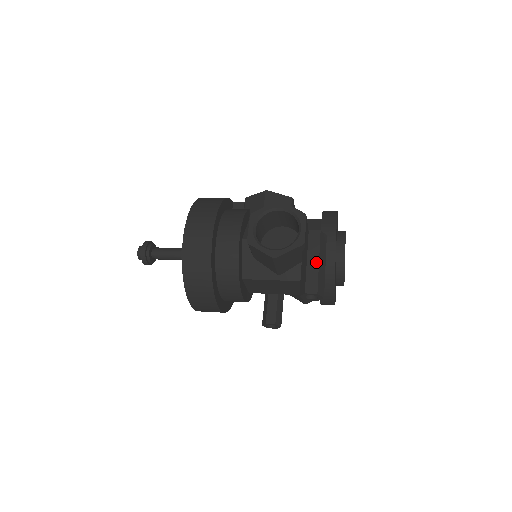
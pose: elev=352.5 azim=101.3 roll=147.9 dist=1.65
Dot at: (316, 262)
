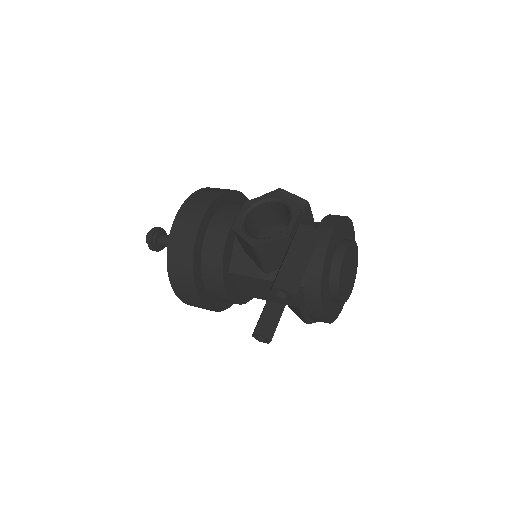
Dot at: (296, 257)
